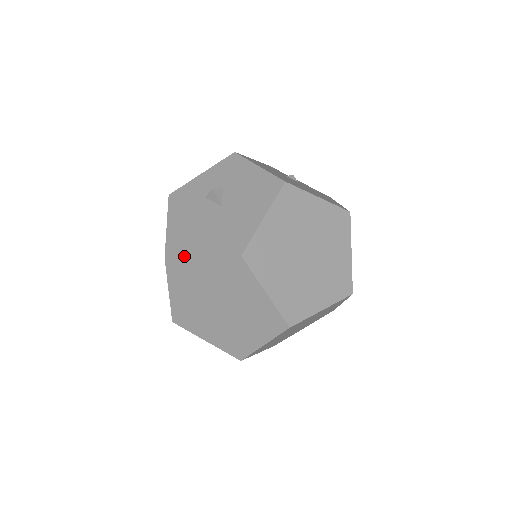
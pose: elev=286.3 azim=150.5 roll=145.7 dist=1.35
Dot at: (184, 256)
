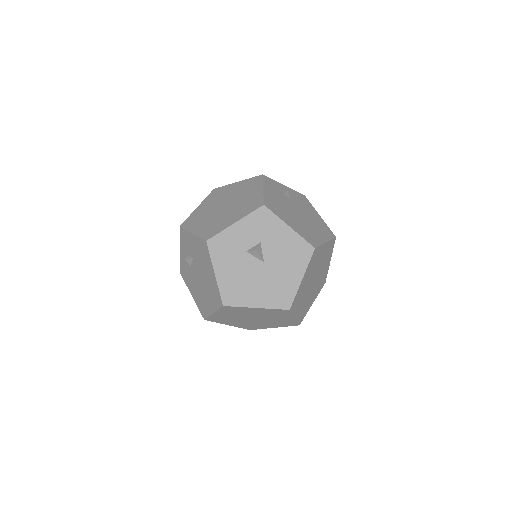
Dot at: (241, 306)
